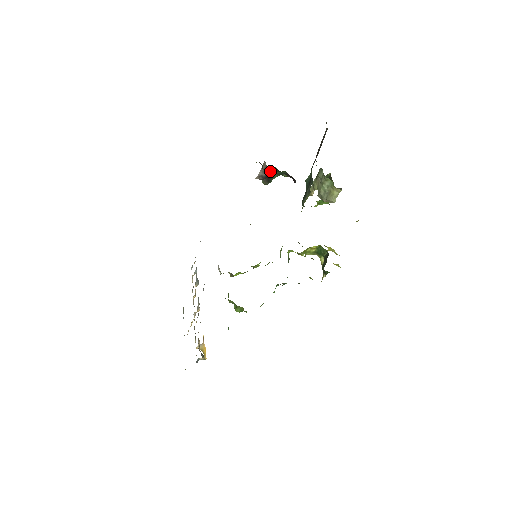
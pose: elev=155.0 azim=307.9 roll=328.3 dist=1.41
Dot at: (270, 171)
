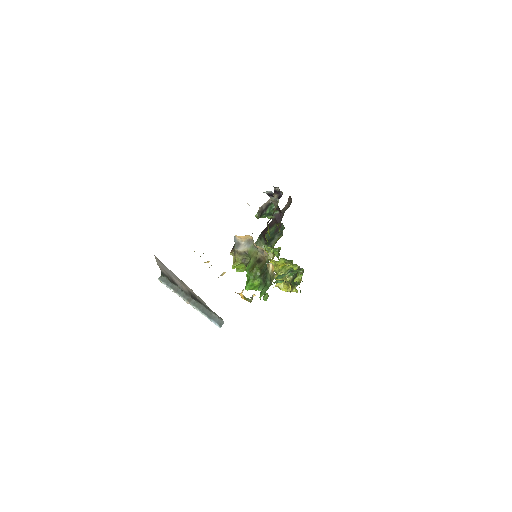
Dot at: (268, 207)
